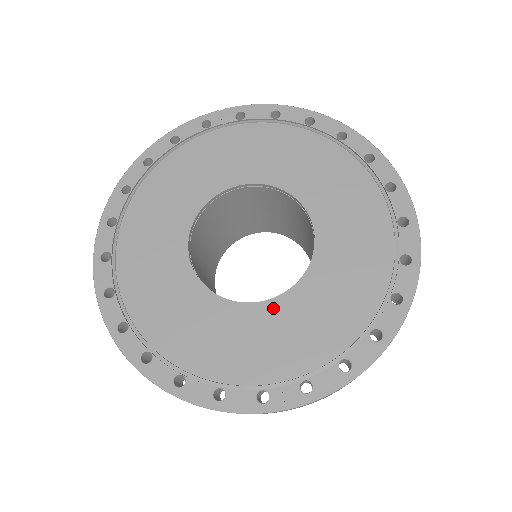
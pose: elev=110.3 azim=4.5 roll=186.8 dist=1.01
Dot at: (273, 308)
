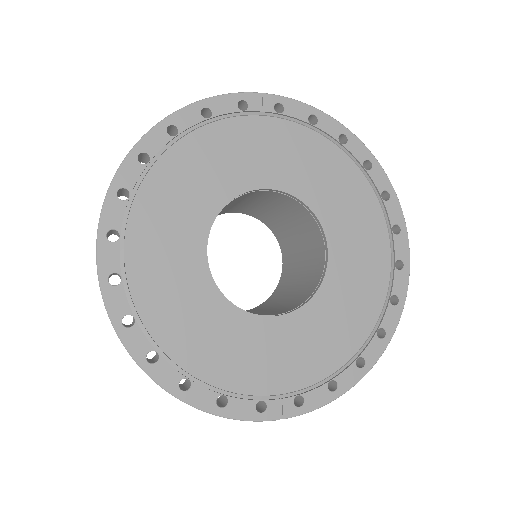
Dot at: (281, 325)
